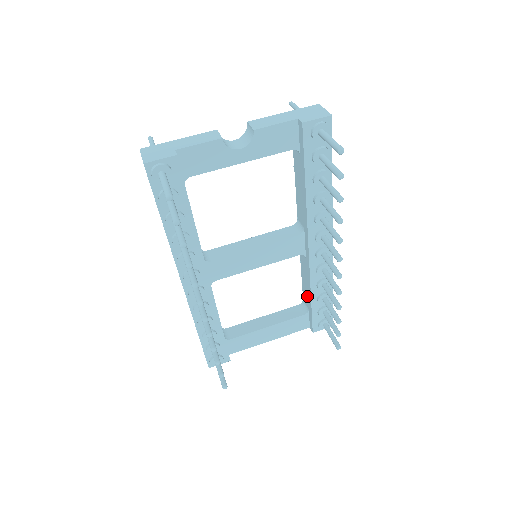
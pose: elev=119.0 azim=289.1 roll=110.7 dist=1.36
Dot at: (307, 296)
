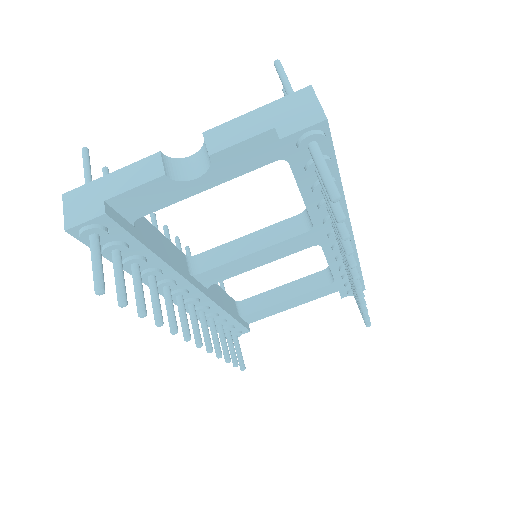
Dot at: occluded
